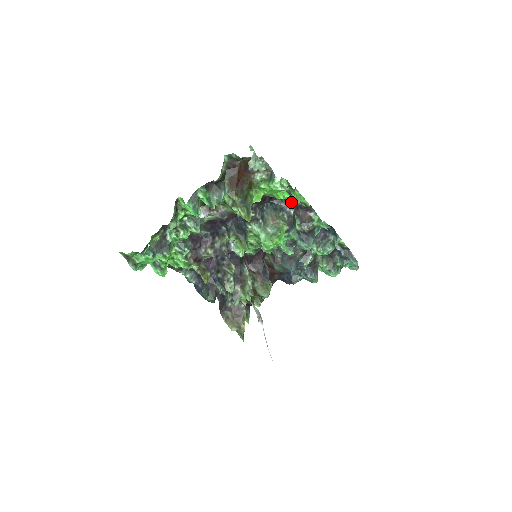
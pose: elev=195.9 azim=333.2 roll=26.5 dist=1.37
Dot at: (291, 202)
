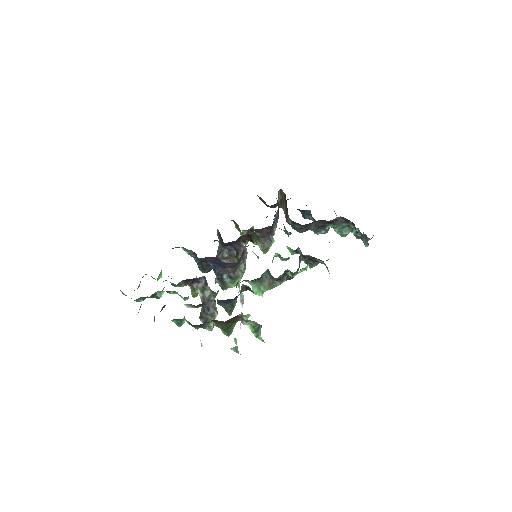
Dot at: (295, 272)
